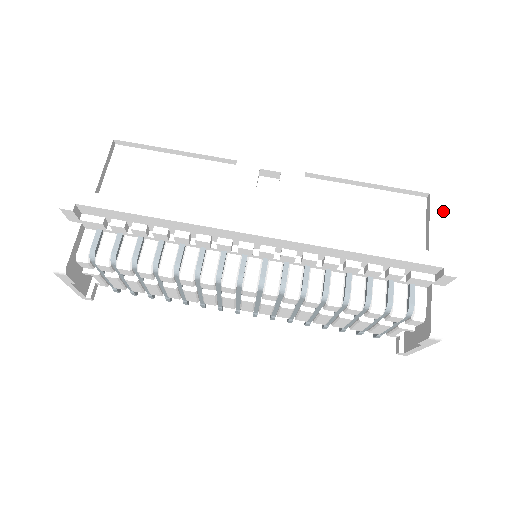
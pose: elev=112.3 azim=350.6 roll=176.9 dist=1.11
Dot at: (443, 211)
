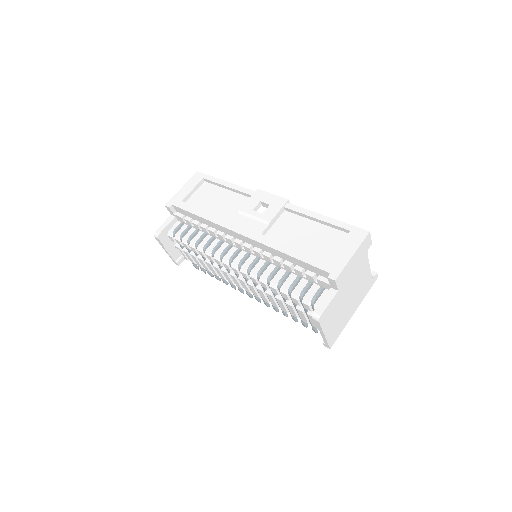
Dot at: (352, 242)
